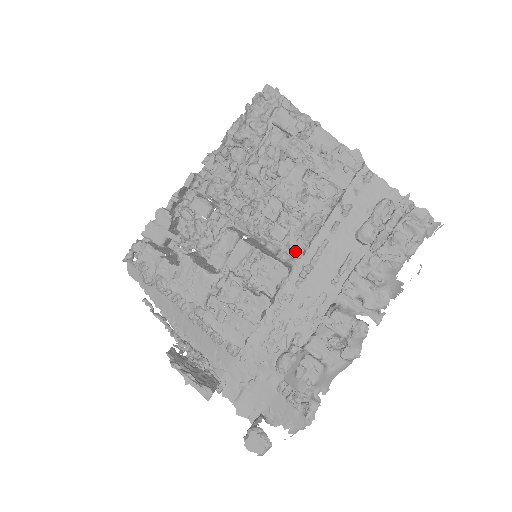
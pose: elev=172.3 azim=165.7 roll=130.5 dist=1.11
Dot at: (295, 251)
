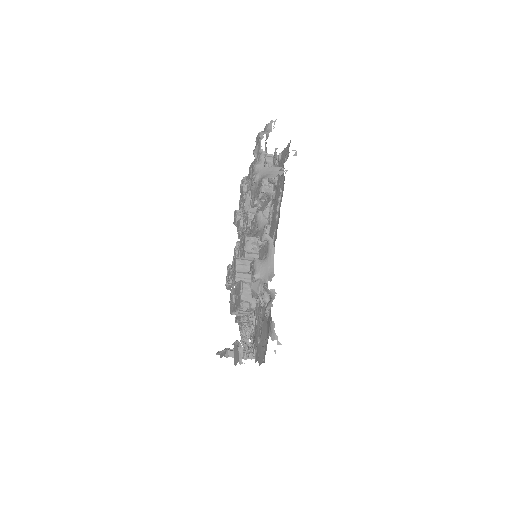
Dot at: (247, 223)
